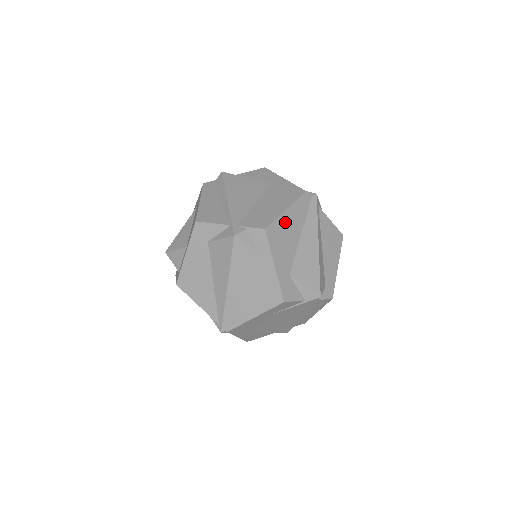
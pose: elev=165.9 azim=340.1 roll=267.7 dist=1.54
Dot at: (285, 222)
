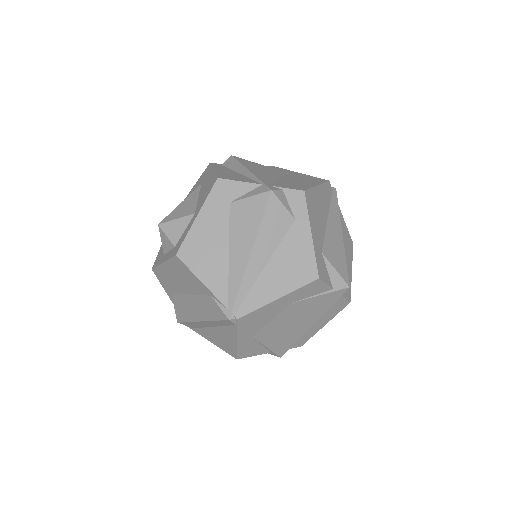
Dot at: (317, 197)
